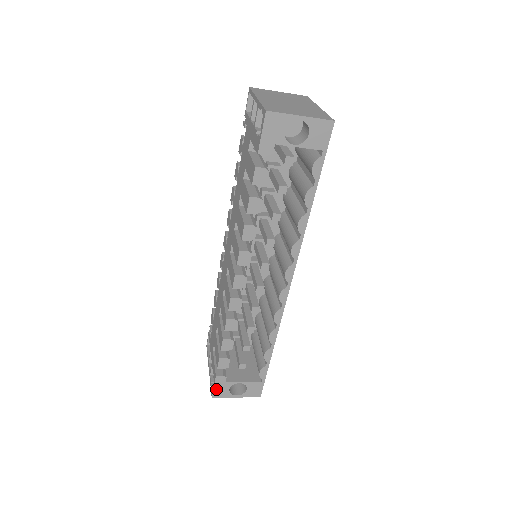
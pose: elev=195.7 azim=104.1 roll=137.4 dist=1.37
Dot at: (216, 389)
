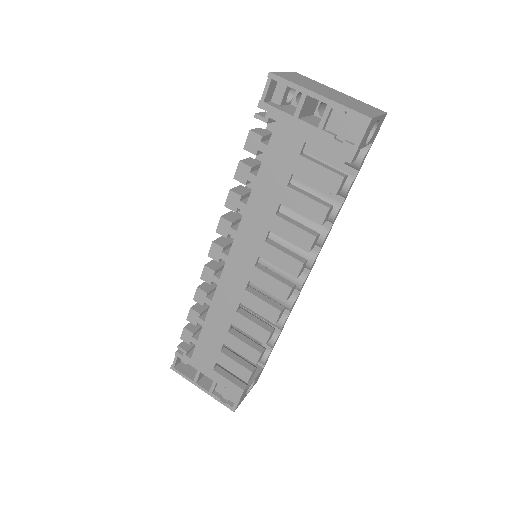
Dot at: (239, 402)
